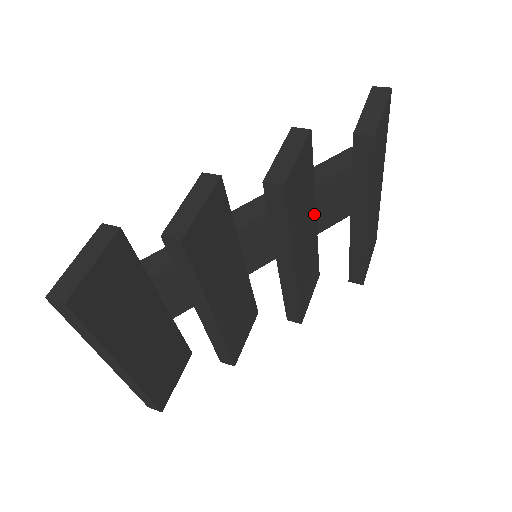
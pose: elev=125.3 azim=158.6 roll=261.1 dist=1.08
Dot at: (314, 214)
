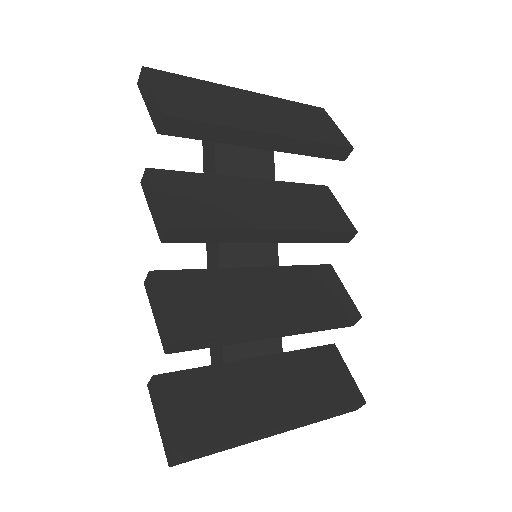
Dot at: (244, 181)
